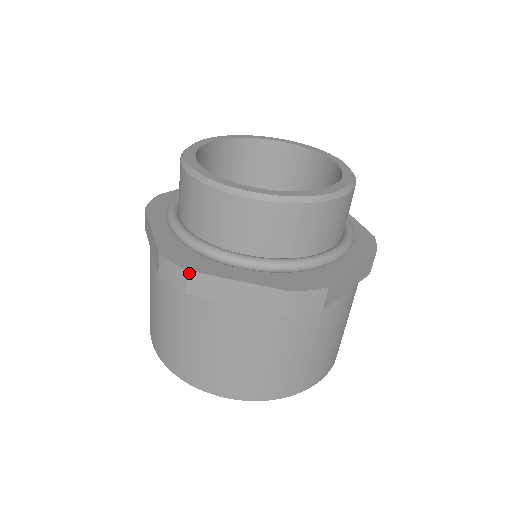
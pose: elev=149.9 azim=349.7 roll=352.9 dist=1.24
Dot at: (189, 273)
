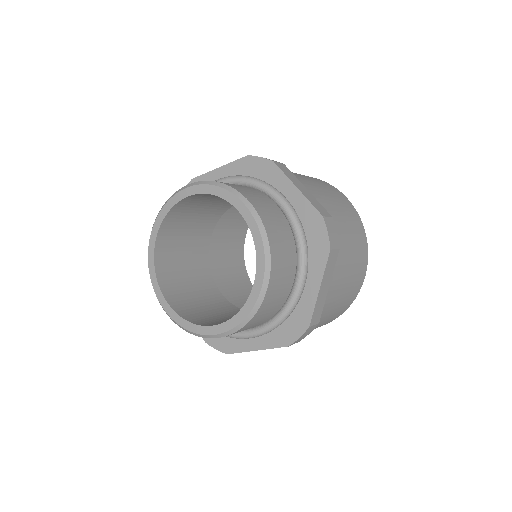
Dot at: occluded
